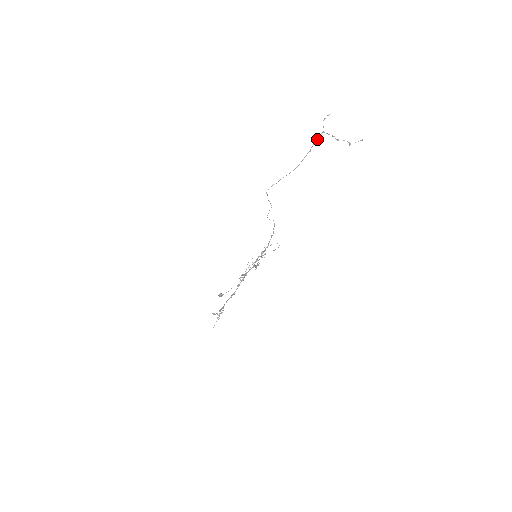
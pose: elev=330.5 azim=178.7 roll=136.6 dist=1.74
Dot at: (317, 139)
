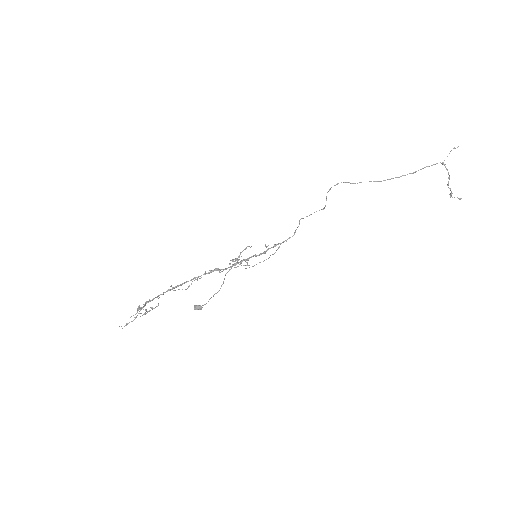
Dot at: occluded
